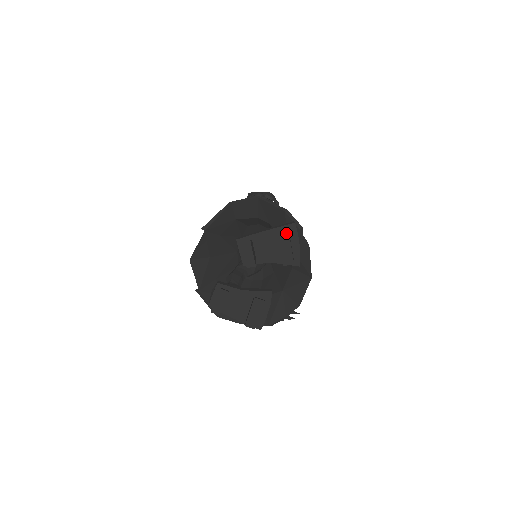
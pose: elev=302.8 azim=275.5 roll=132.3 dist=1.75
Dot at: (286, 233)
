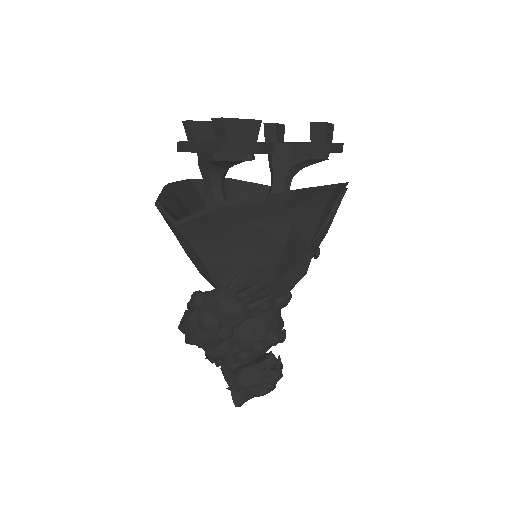
Dot at: occluded
